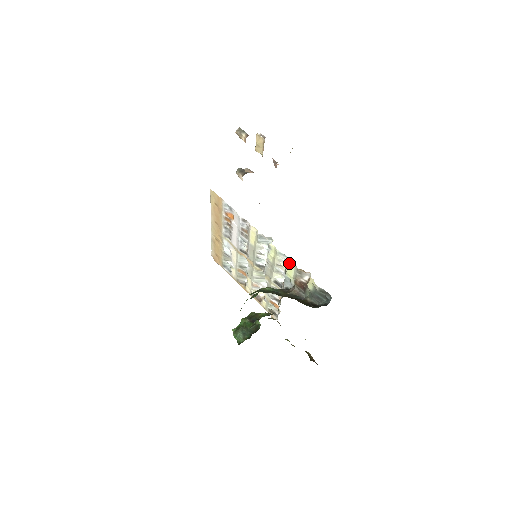
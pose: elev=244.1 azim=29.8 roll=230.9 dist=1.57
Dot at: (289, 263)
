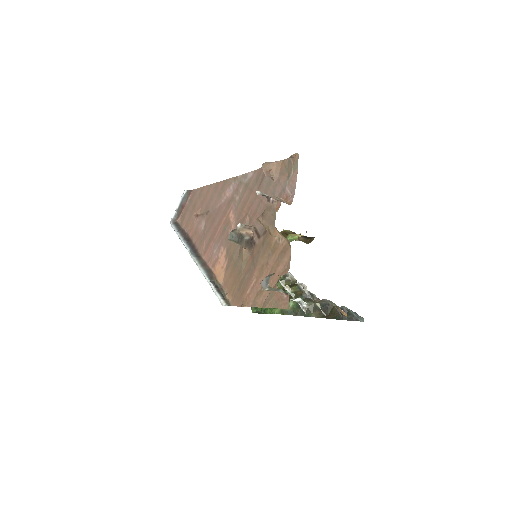
Dot at: occluded
